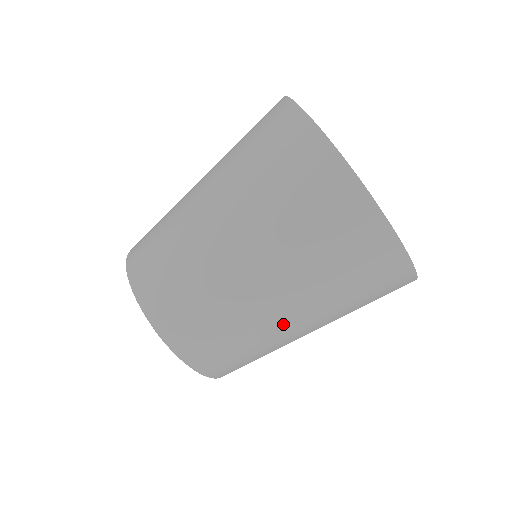
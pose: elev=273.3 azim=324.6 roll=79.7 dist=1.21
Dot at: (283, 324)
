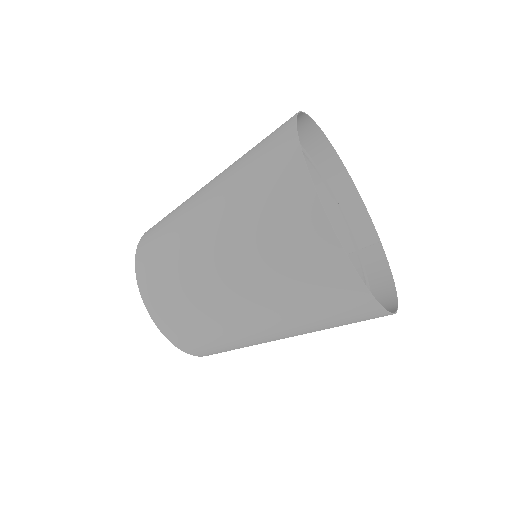
Dot at: (230, 302)
